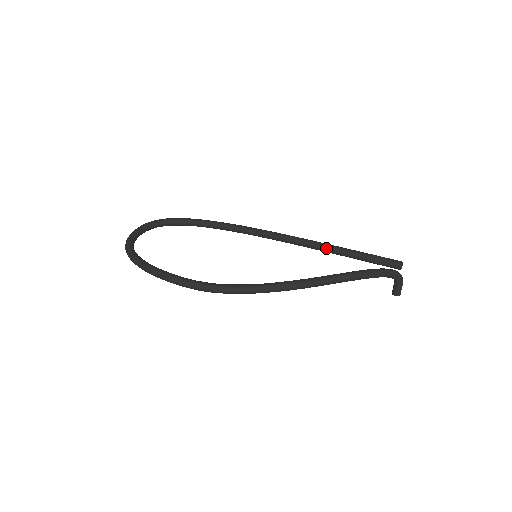
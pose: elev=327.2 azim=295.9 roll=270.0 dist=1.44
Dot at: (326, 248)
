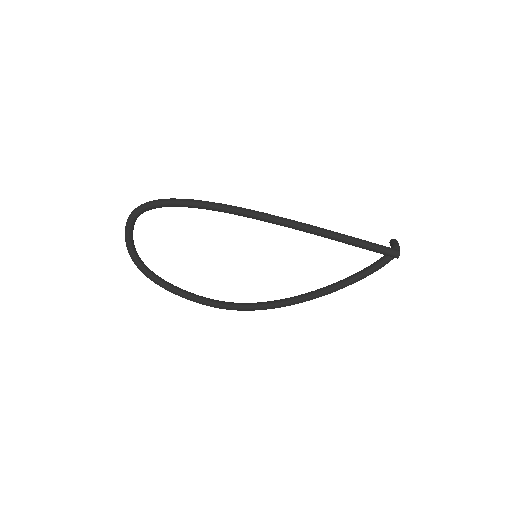
Dot at: occluded
